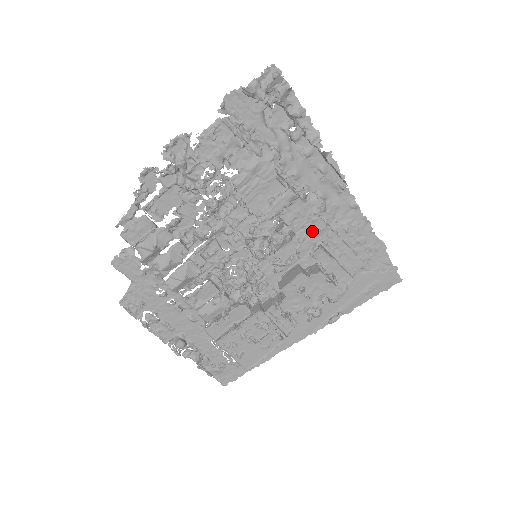
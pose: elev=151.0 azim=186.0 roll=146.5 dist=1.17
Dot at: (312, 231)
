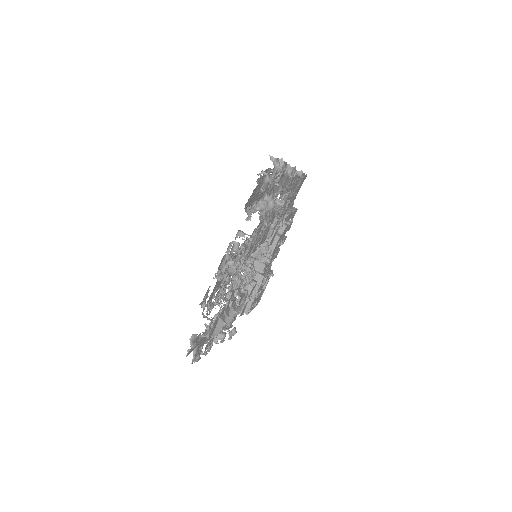
Dot at: occluded
